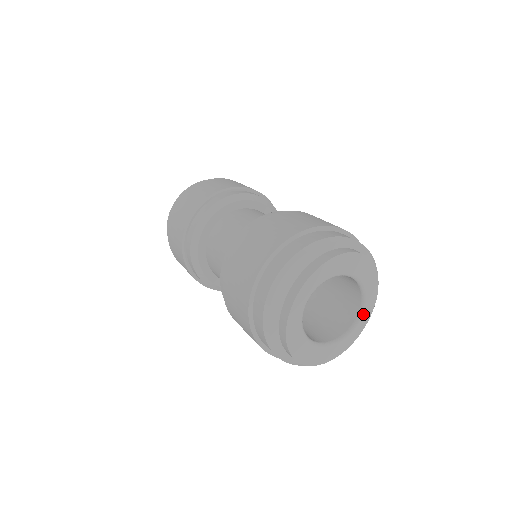
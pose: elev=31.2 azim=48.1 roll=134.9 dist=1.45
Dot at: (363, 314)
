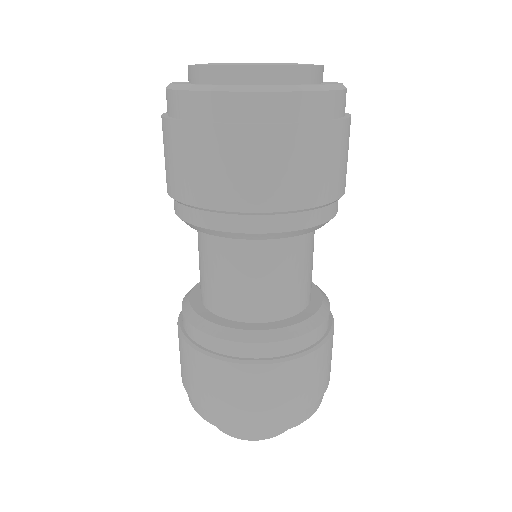
Dot at: occluded
